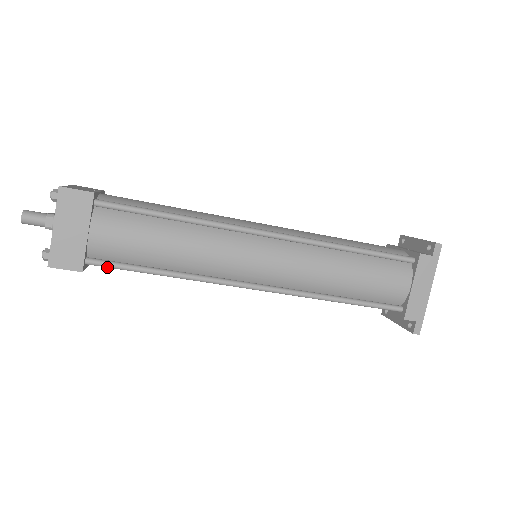
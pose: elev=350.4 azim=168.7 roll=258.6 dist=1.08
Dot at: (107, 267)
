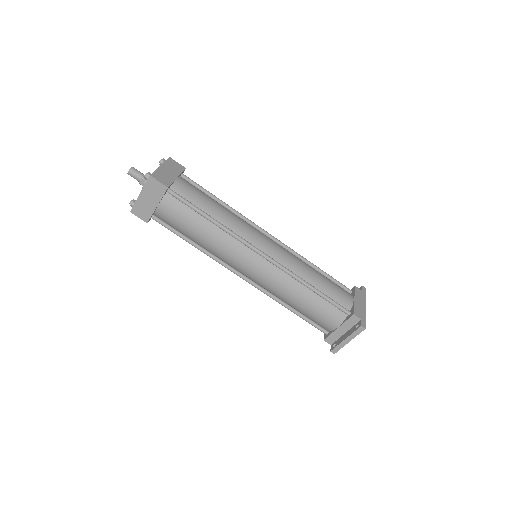
Dot at: (179, 198)
